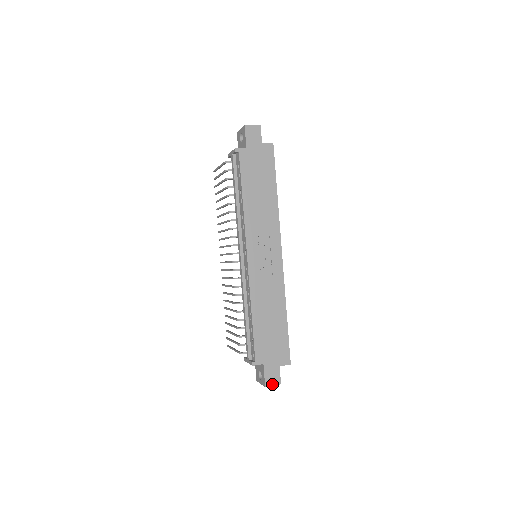
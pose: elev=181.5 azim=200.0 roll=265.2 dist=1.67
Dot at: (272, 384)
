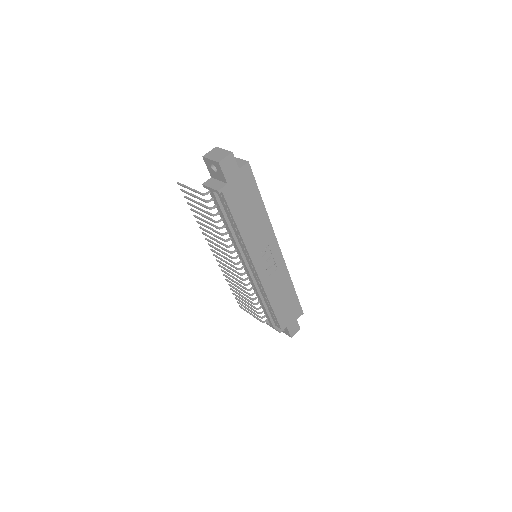
Dot at: (295, 333)
